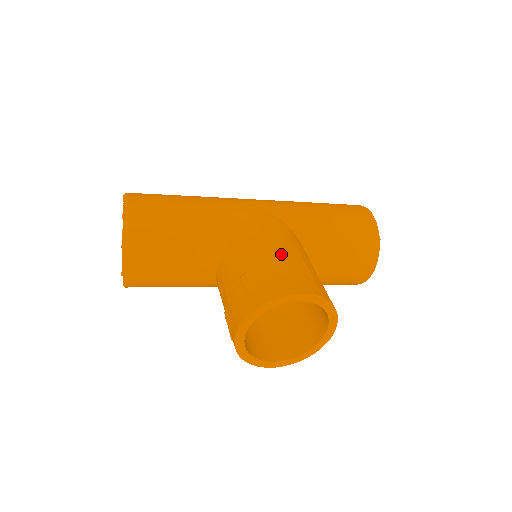
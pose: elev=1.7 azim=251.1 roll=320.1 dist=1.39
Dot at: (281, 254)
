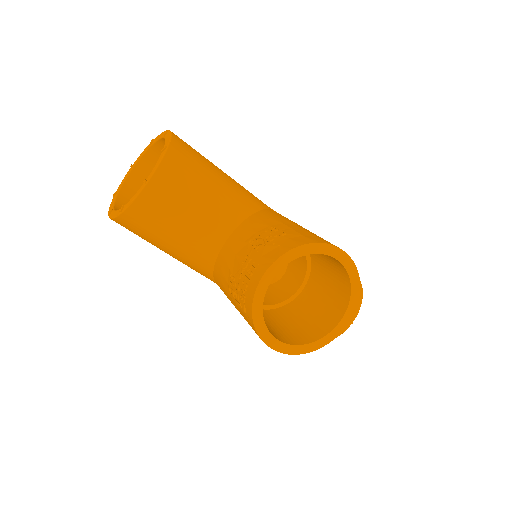
Dot at: occluded
